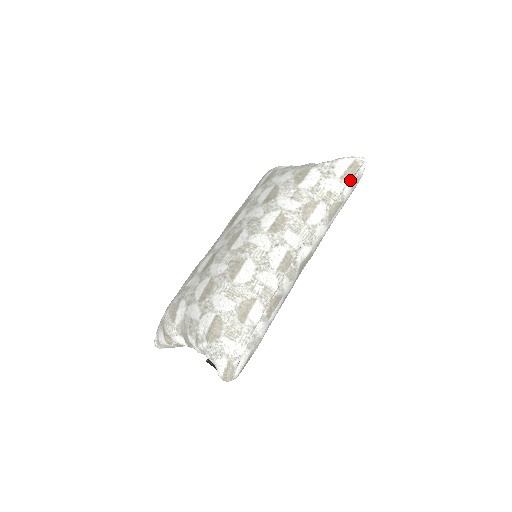
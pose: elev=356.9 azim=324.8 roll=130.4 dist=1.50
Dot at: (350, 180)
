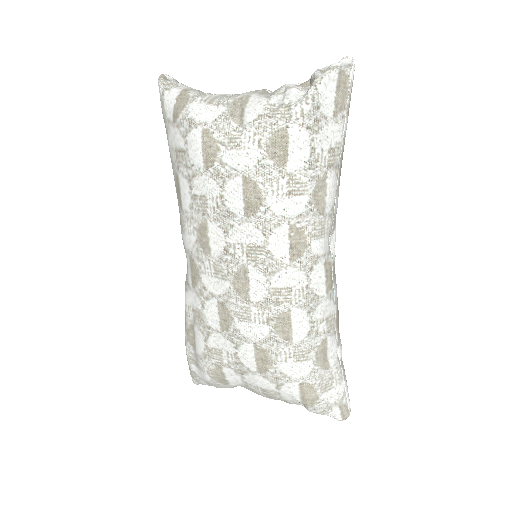
Dot at: (345, 108)
